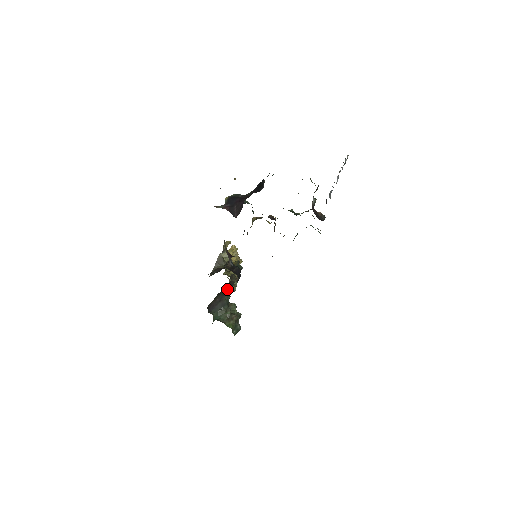
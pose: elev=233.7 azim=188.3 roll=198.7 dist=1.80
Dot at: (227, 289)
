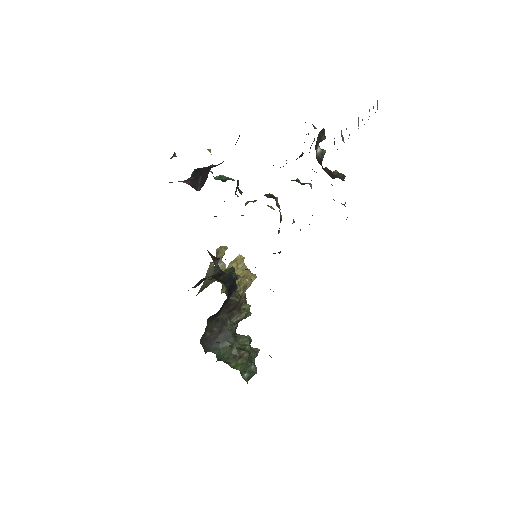
Dot at: (230, 314)
